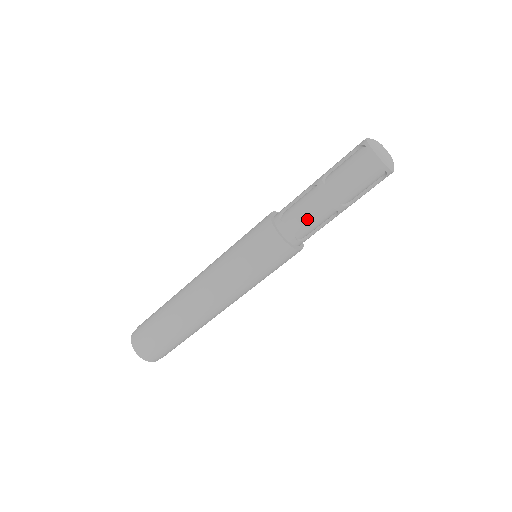
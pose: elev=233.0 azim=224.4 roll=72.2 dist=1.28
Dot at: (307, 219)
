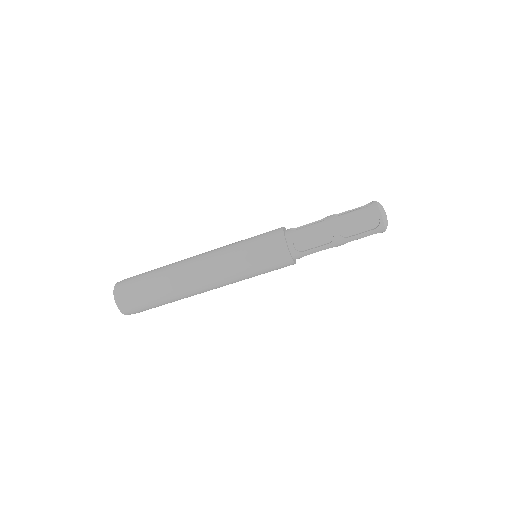
Dot at: occluded
